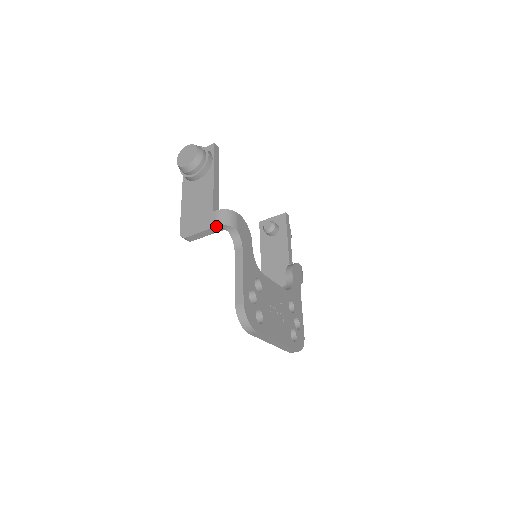
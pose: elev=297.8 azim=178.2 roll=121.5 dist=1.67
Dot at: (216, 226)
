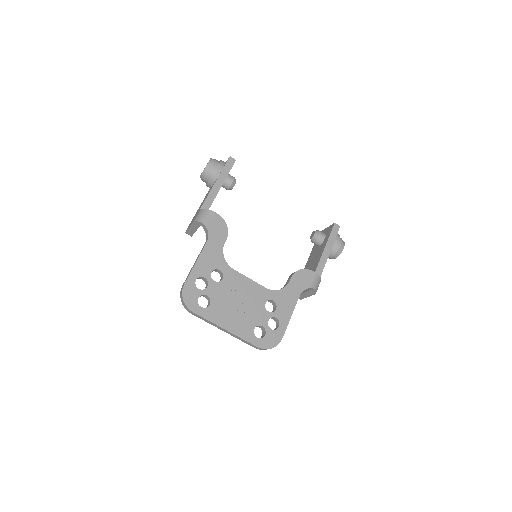
Dot at: (193, 222)
